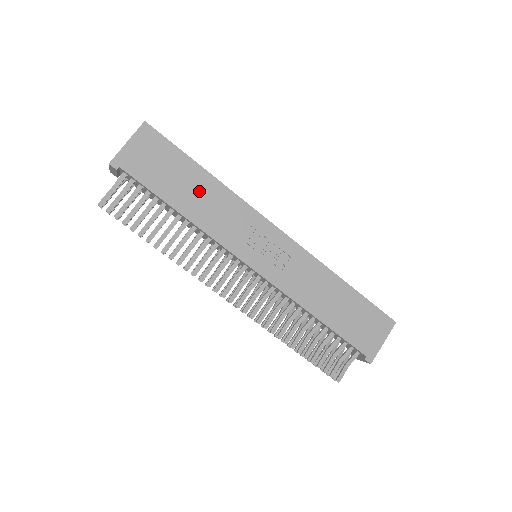
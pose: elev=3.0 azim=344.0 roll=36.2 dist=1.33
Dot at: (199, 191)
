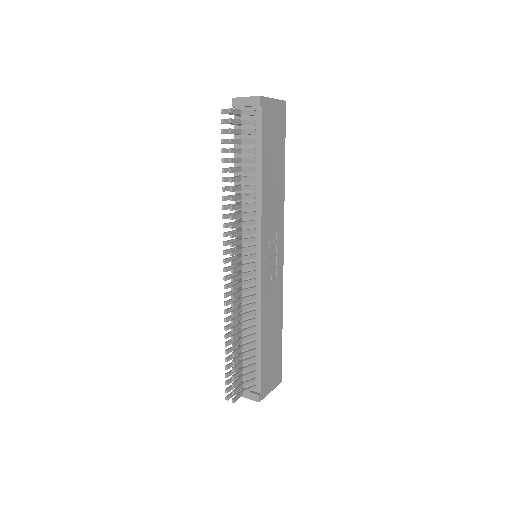
Dot at: (276, 177)
